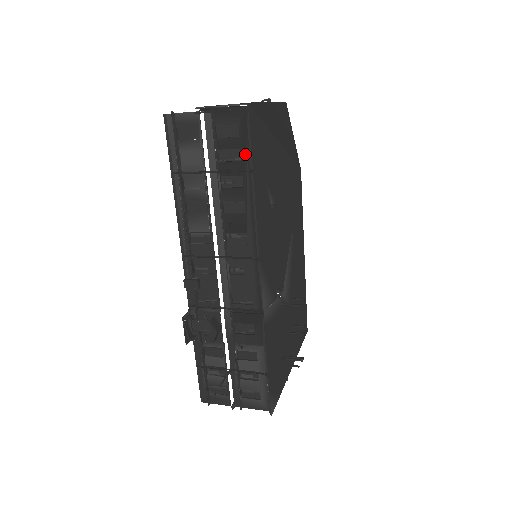
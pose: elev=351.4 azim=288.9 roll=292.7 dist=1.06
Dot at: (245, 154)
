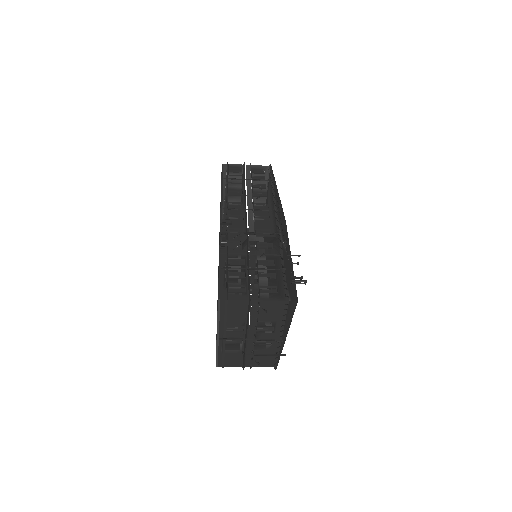
Dot at: (268, 178)
